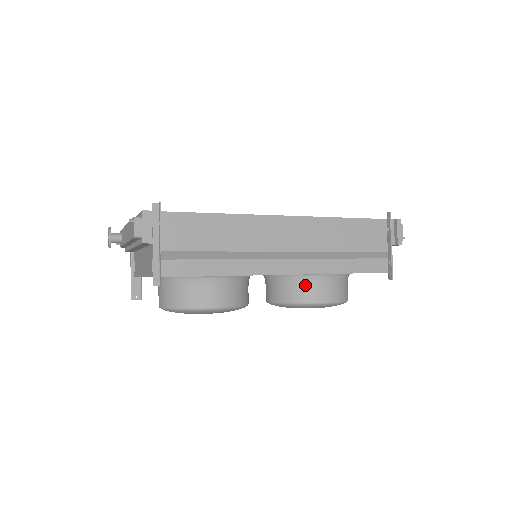
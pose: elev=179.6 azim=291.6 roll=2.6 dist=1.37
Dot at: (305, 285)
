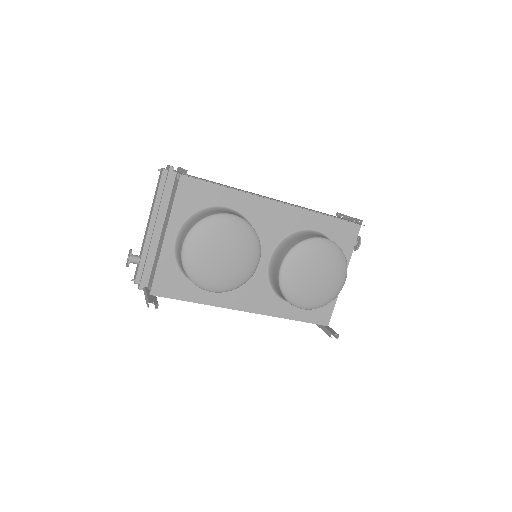
Dot at: (301, 235)
